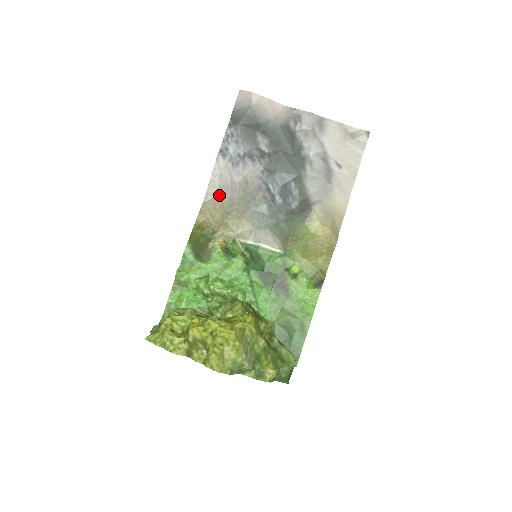
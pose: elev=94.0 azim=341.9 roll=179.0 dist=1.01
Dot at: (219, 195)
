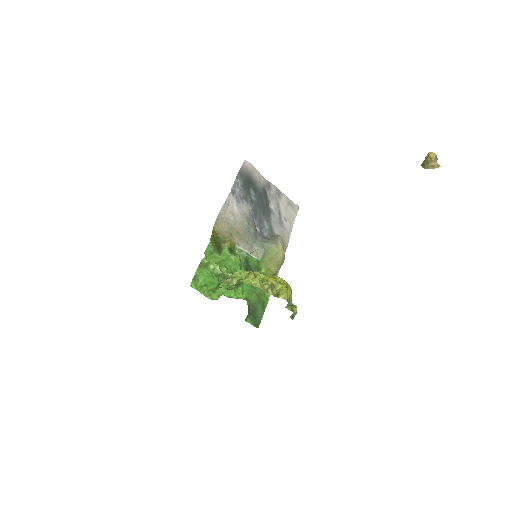
Dot at: (226, 216)
